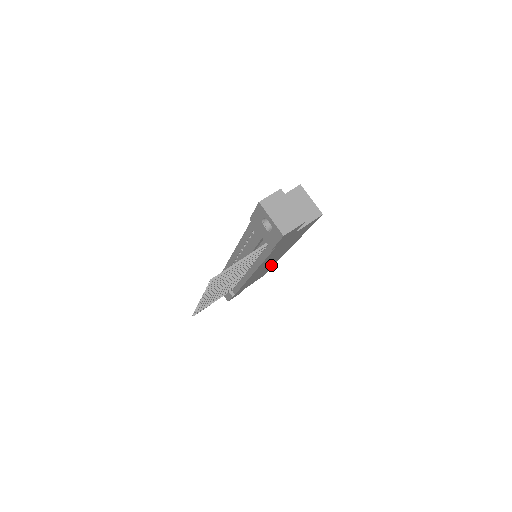
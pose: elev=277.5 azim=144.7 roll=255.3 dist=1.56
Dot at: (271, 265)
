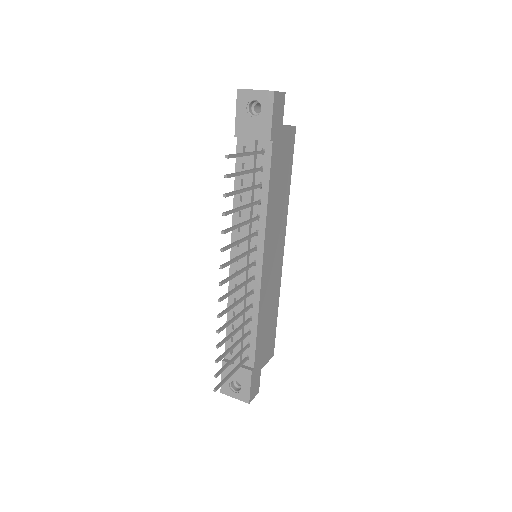
Dot at: (276, 291)
